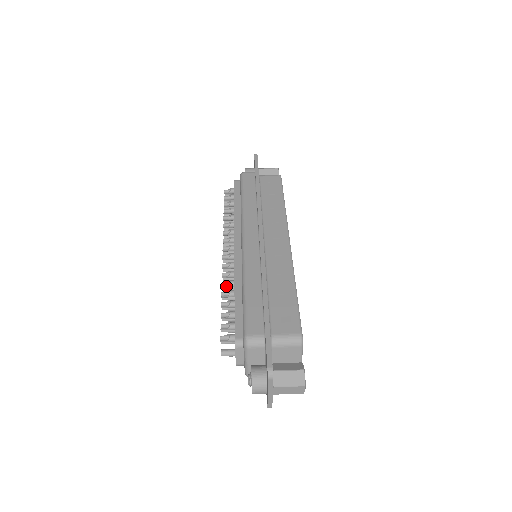
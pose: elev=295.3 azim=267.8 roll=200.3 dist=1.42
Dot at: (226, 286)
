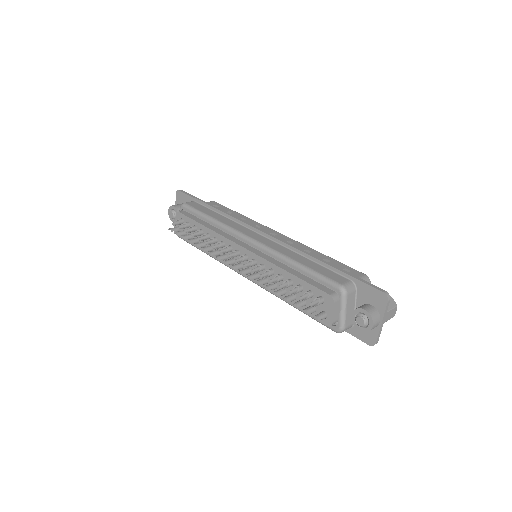
Dot at: (268, 275)
